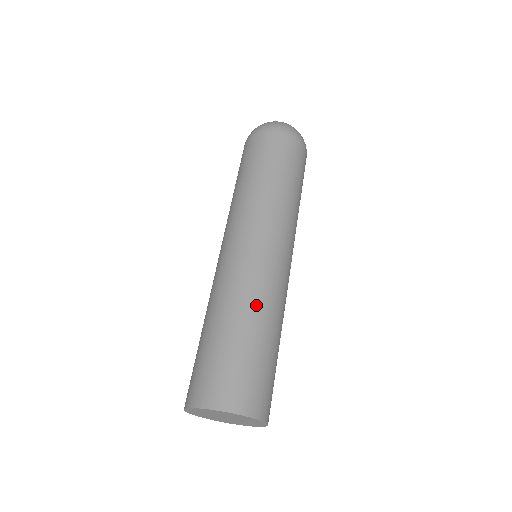
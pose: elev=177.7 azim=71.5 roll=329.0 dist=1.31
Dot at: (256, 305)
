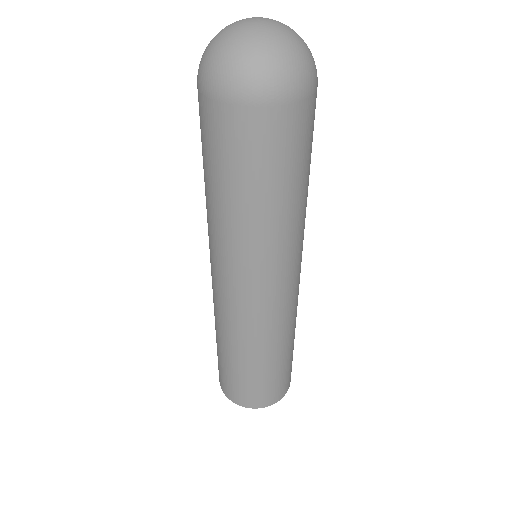
Dot at: (286, 336)
